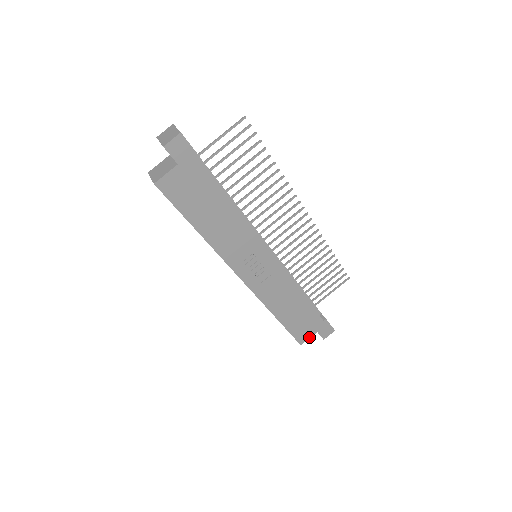
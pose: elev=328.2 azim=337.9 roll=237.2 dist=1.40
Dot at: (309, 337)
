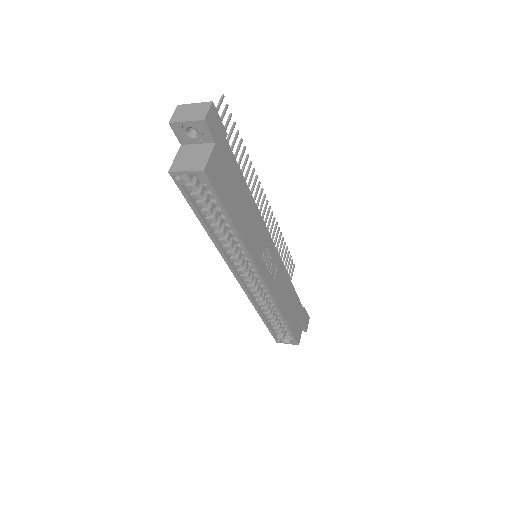
Dot at: (301, 333)
